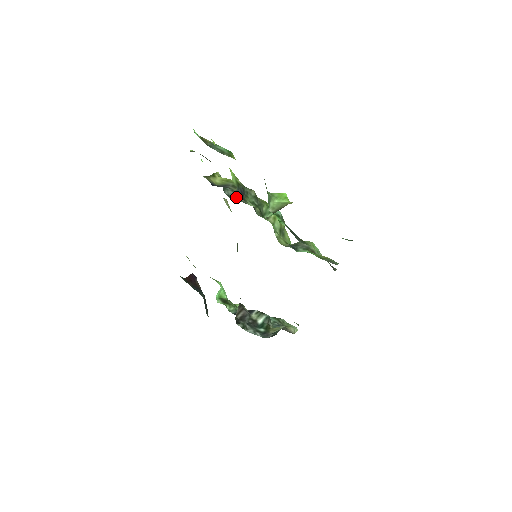
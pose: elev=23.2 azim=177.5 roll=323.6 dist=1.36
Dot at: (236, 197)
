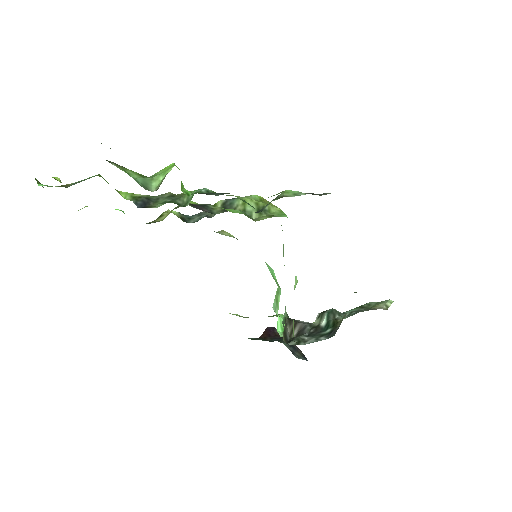
Dot at: occluded
